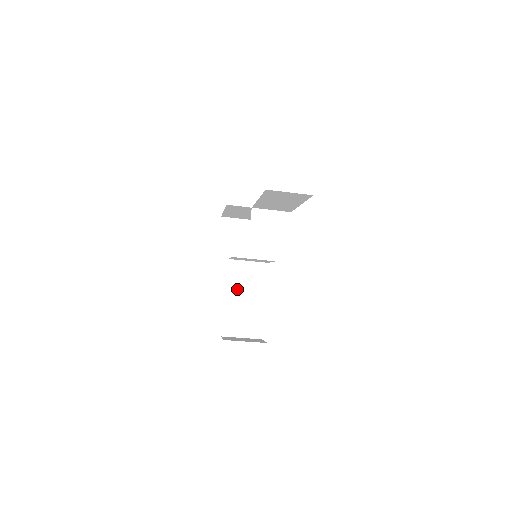
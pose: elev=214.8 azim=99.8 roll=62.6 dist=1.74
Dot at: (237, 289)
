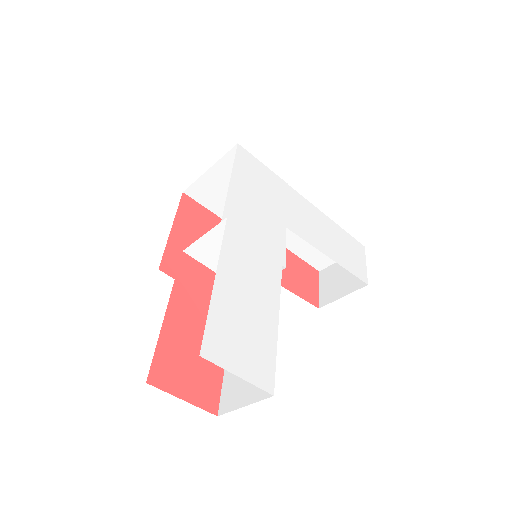
Dot at: (286, 232)
